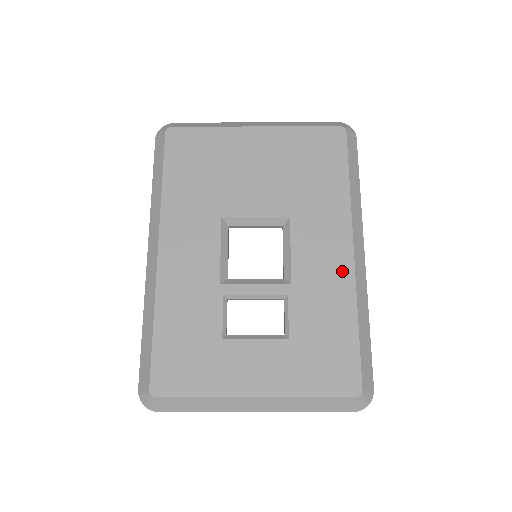
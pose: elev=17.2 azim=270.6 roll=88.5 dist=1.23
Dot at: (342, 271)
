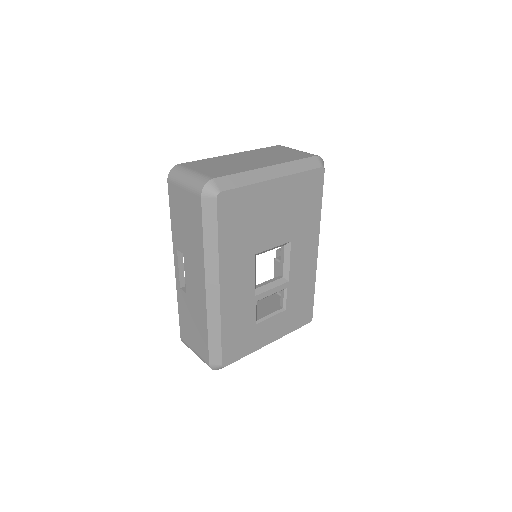
Dot at: (312, 265)
